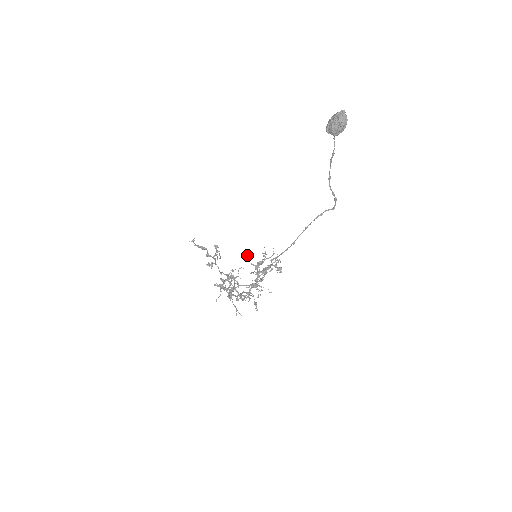
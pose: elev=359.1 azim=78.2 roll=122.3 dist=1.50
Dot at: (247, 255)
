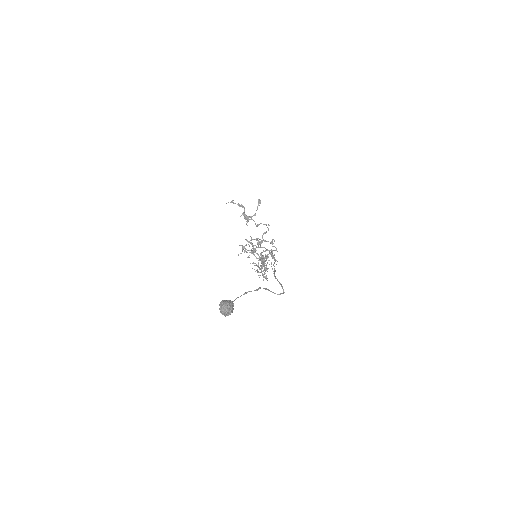
Dot at: (252, 250)
